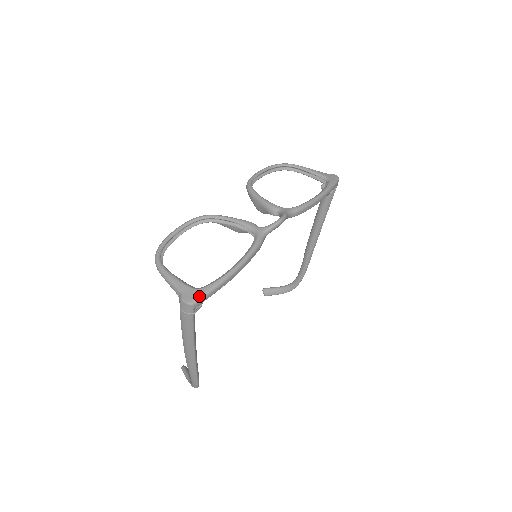
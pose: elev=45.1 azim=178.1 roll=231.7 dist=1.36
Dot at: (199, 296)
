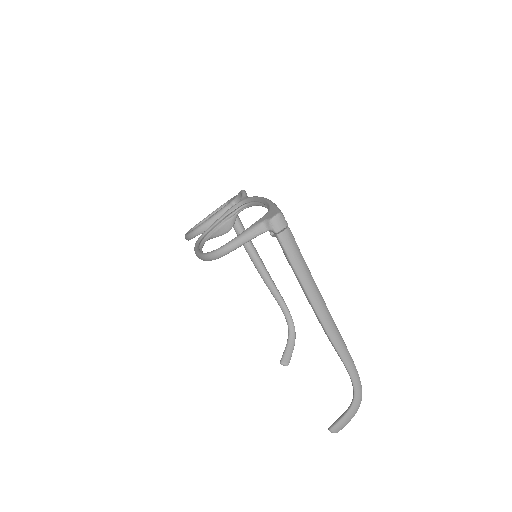
Dot at: (276, 209)
